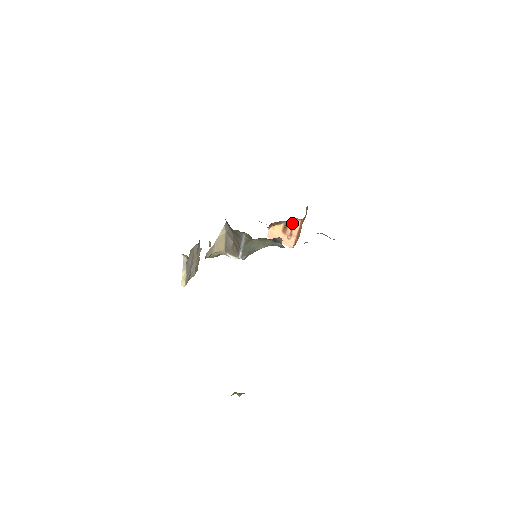
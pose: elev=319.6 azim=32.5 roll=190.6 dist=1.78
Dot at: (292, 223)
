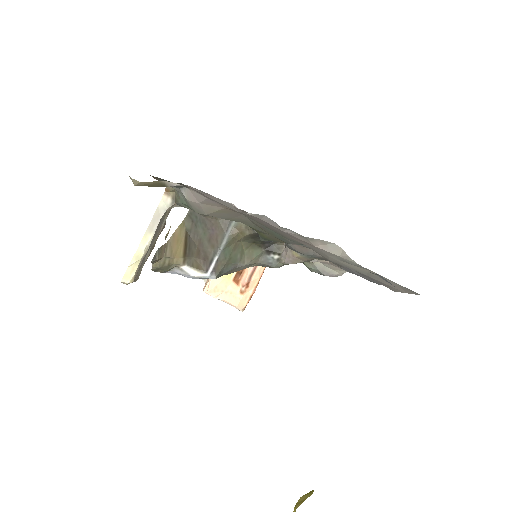
Dot at: occluded
